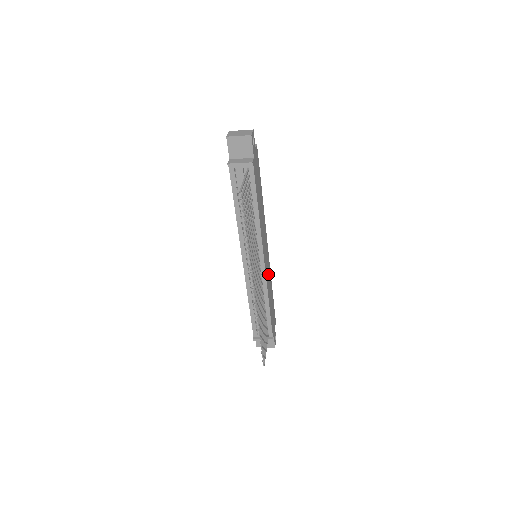
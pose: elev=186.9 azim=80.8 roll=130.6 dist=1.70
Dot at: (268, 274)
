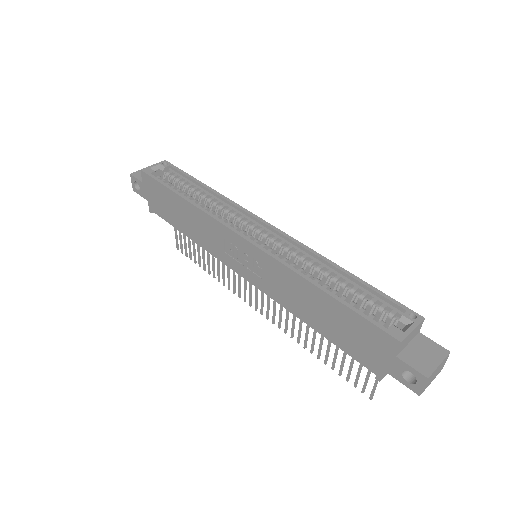
Dot at: occluded
